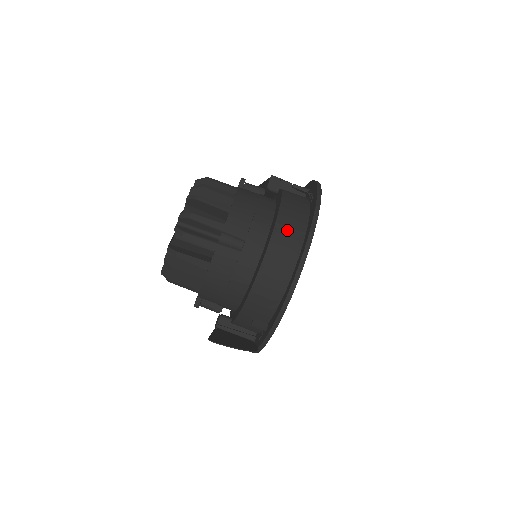
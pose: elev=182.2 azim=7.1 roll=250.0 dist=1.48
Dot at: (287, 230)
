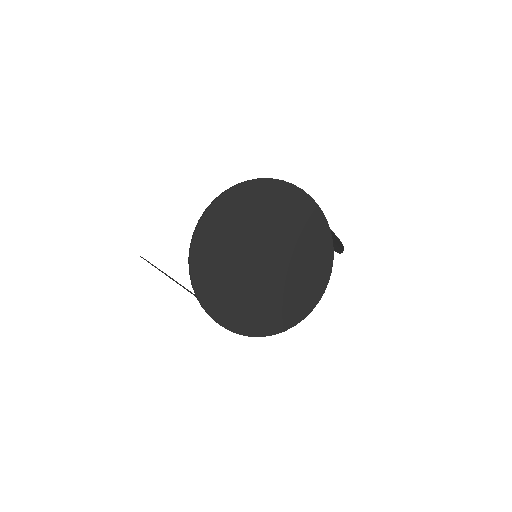
Dot at: occluded
